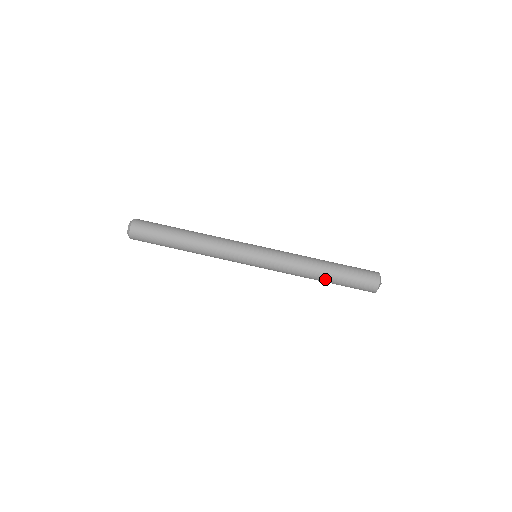
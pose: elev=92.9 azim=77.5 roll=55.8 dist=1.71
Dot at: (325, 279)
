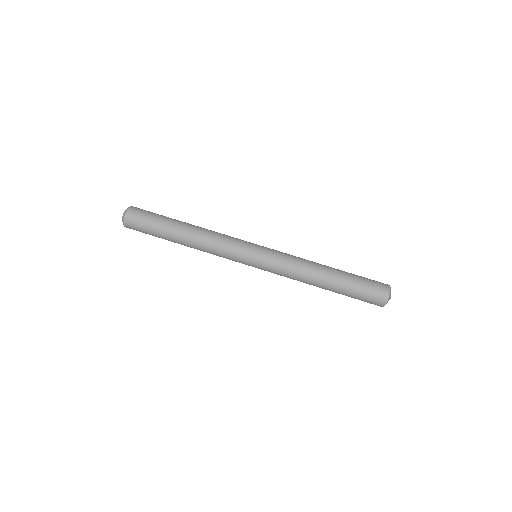
Dot at: (329, 287)
